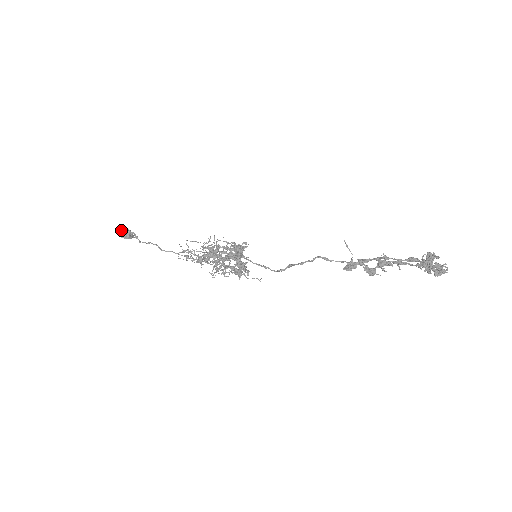
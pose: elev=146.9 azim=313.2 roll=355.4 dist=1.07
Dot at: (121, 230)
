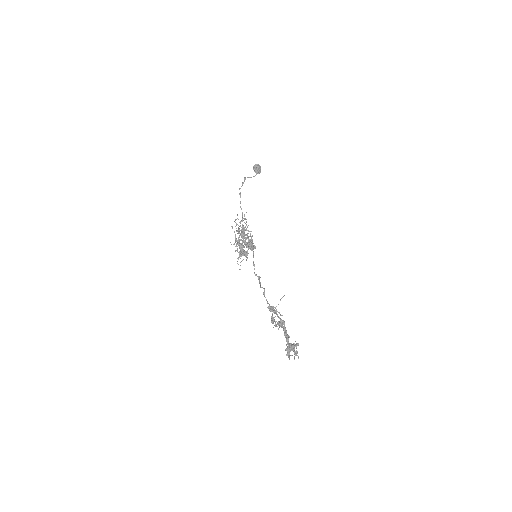
Dot at: (255, 165)
